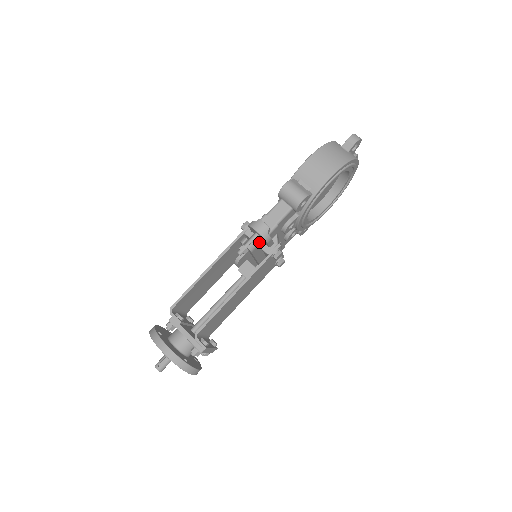
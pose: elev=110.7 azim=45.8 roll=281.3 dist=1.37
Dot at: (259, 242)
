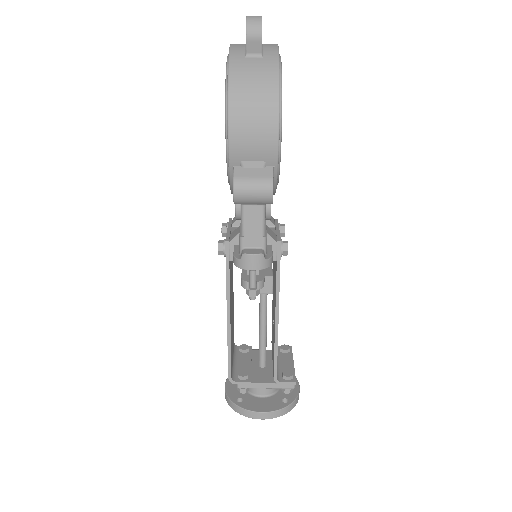
Dot at: occluded
